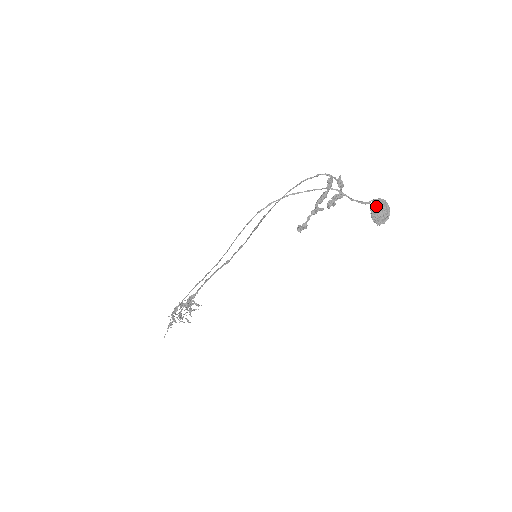
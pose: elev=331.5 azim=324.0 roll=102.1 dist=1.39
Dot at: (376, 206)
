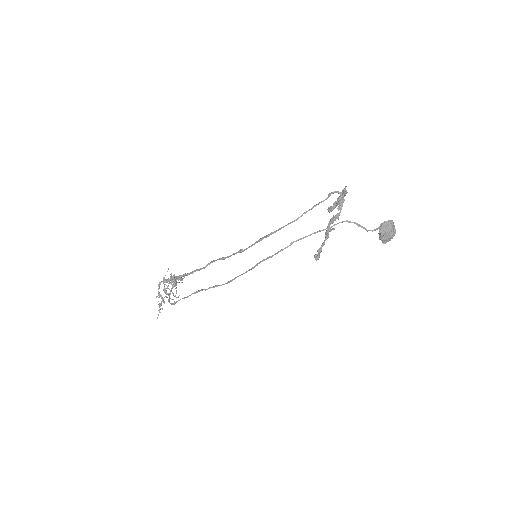
Dot at: (386, 230)
